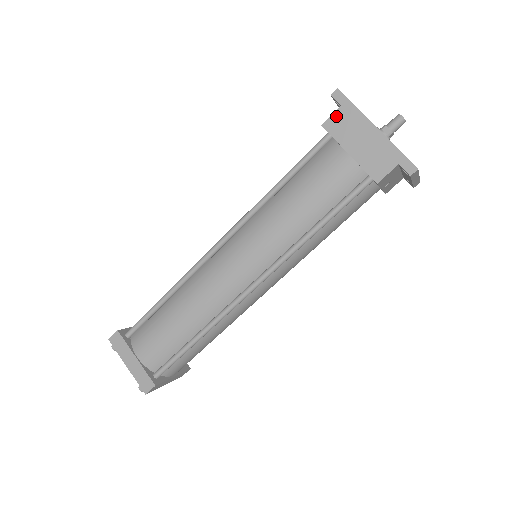
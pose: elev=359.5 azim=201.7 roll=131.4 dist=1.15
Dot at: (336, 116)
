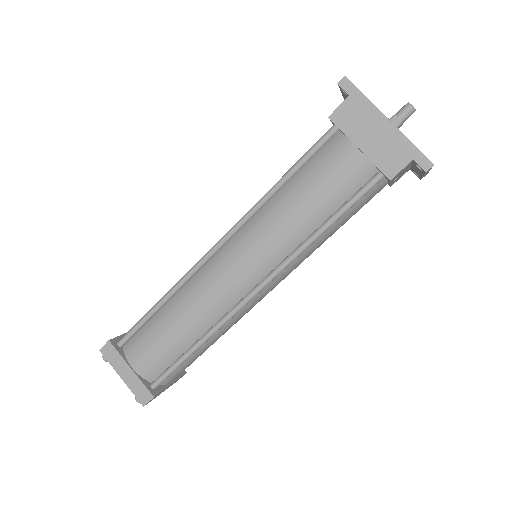
Dot at: (344, 107)
